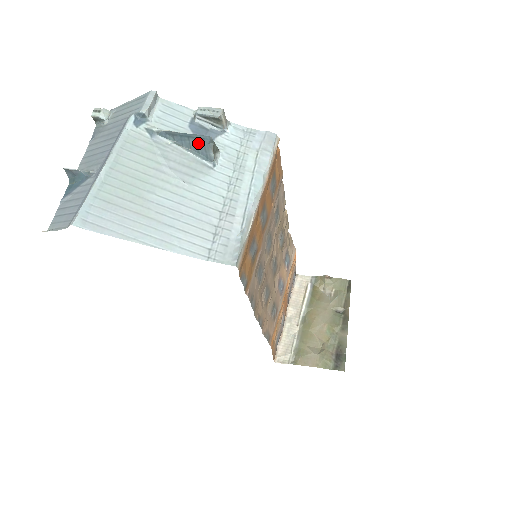
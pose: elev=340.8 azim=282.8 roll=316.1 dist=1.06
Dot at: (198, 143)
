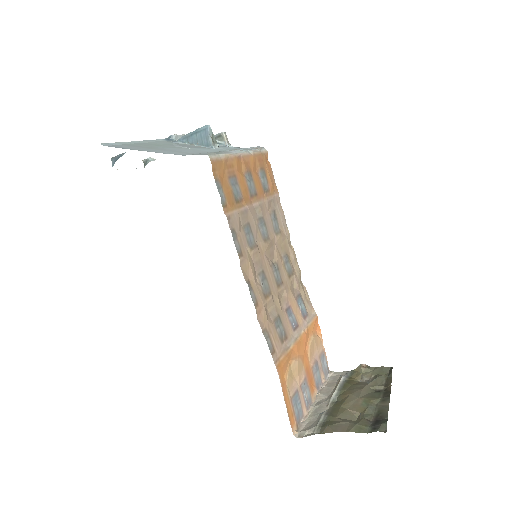
Dot at: (202, 135)
